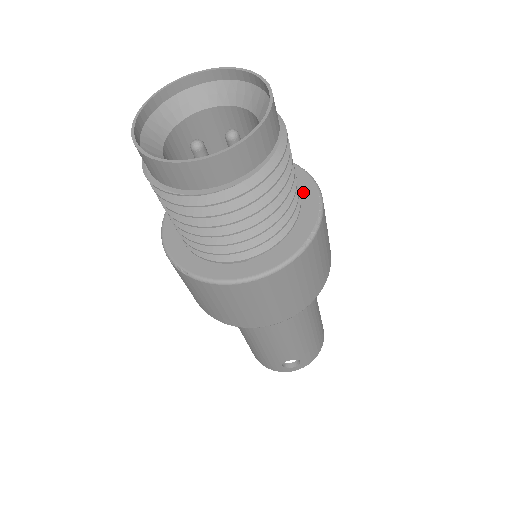
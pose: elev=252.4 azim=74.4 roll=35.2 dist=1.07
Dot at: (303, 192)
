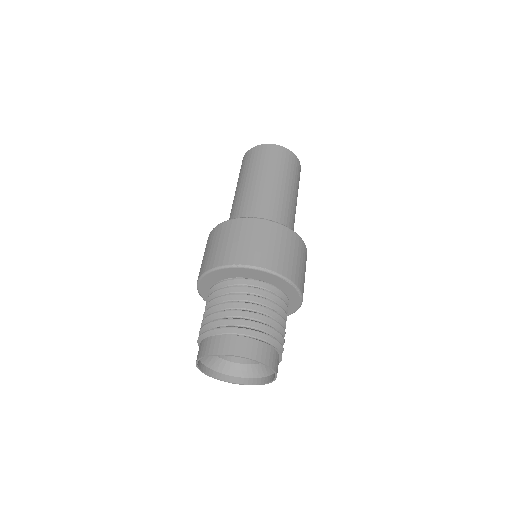
Dot at: (269, 279)
